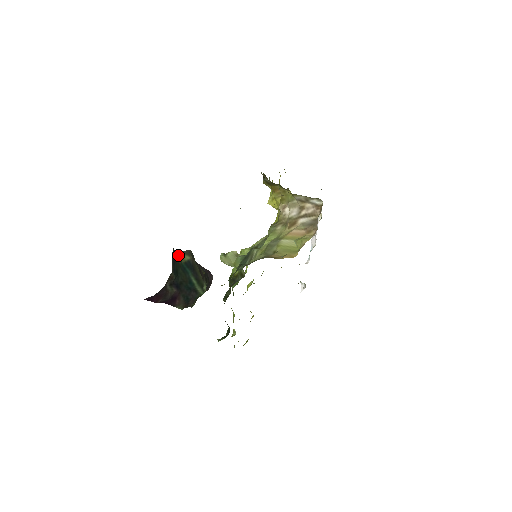
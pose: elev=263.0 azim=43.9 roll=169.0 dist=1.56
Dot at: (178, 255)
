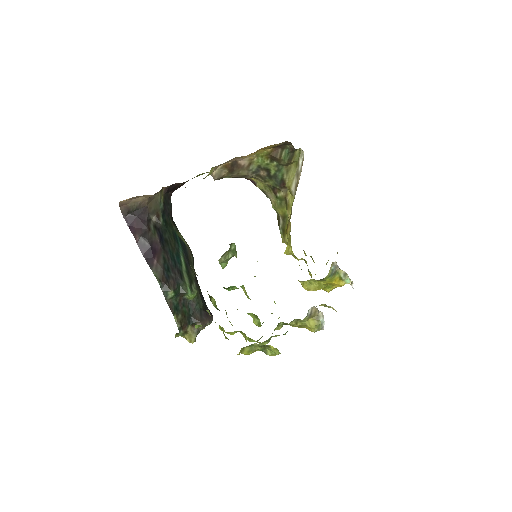
Dot at: (175, 225)
